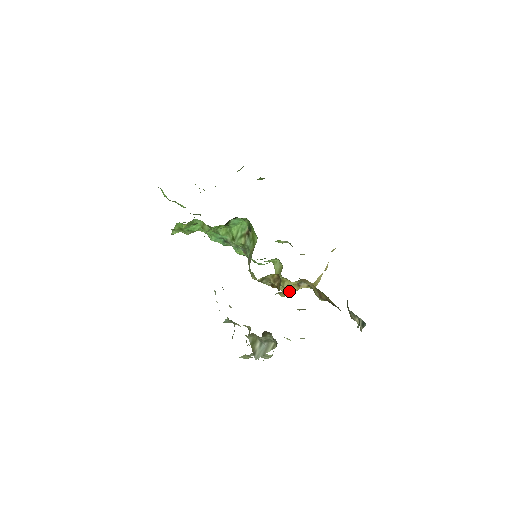
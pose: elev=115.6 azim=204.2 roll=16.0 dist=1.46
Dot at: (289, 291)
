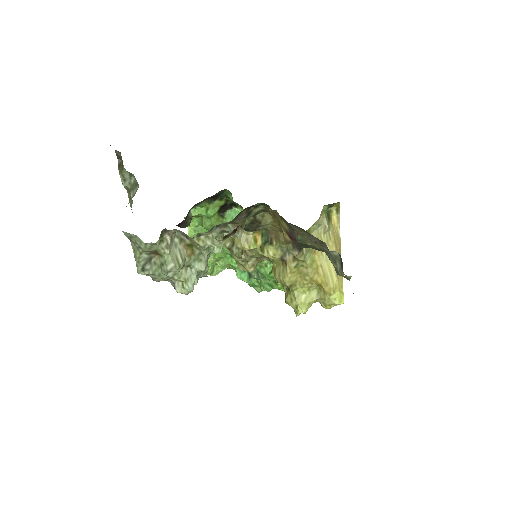
Dot at: (248, 239)
